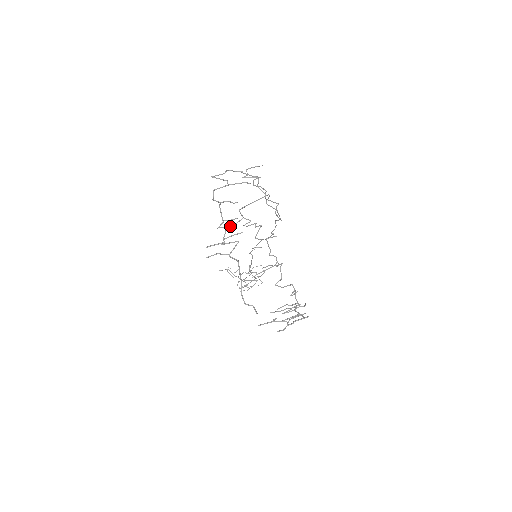
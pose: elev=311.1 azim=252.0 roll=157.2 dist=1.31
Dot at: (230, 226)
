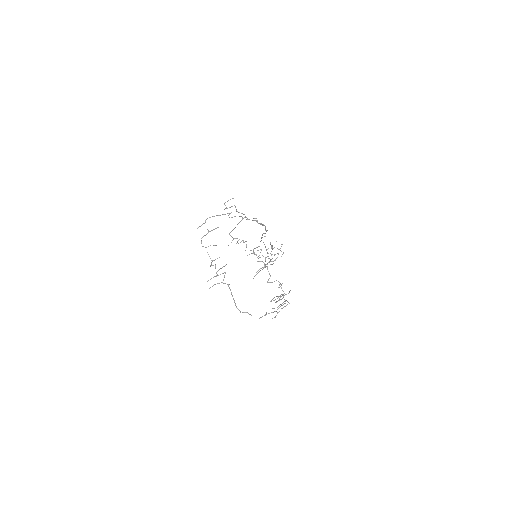
Dot at: occluded
